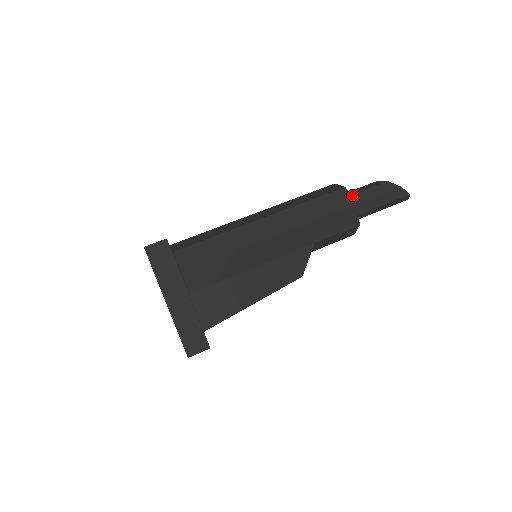
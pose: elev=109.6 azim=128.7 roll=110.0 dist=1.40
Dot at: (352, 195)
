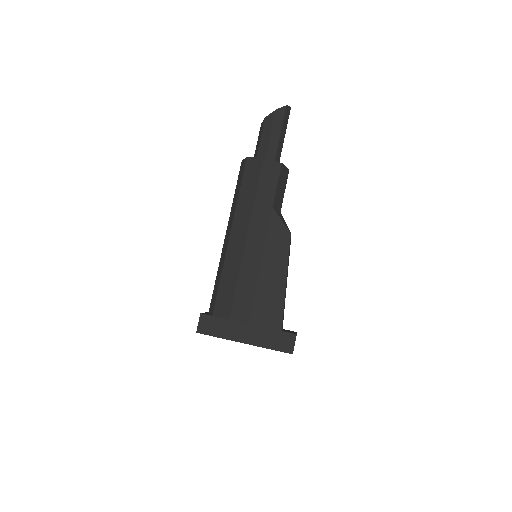
Dot at: (257, 154)
